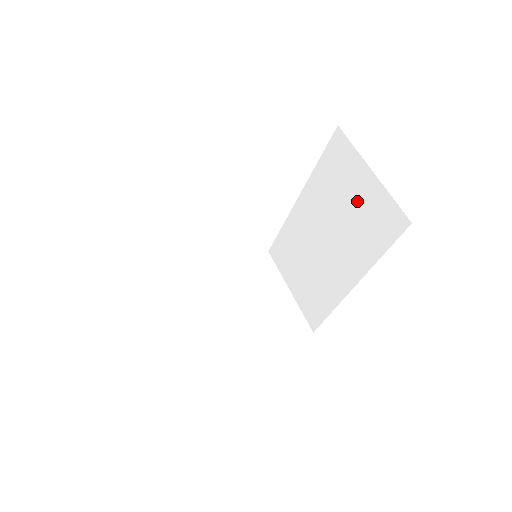
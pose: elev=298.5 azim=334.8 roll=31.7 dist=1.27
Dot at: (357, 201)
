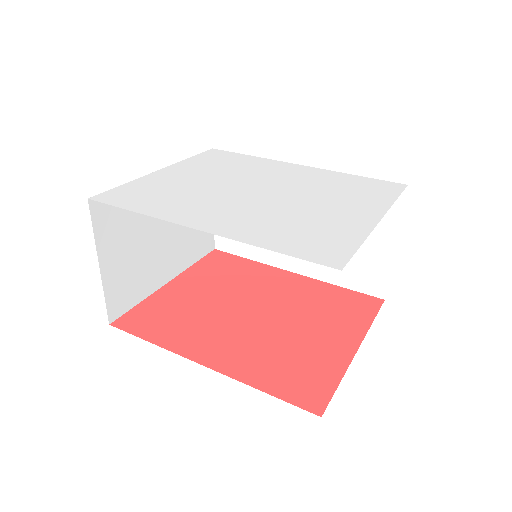
Dot at: occluded
